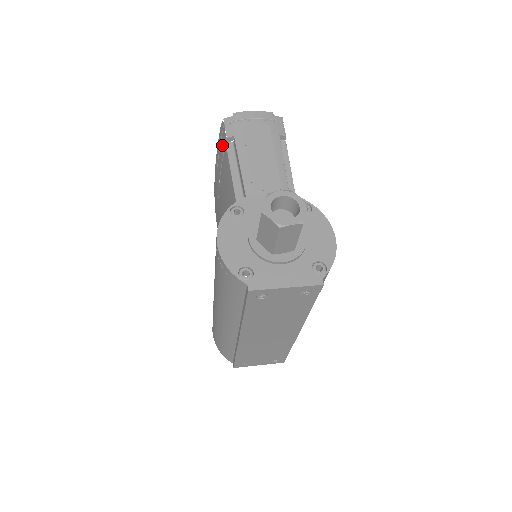
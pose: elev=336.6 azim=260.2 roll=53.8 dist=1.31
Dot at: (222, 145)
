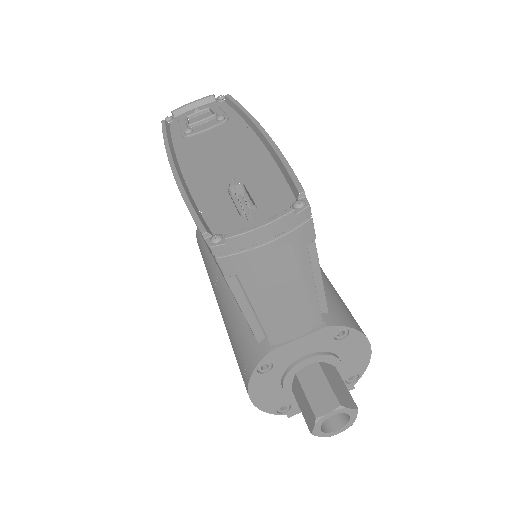
Dot at: (209, 250)
